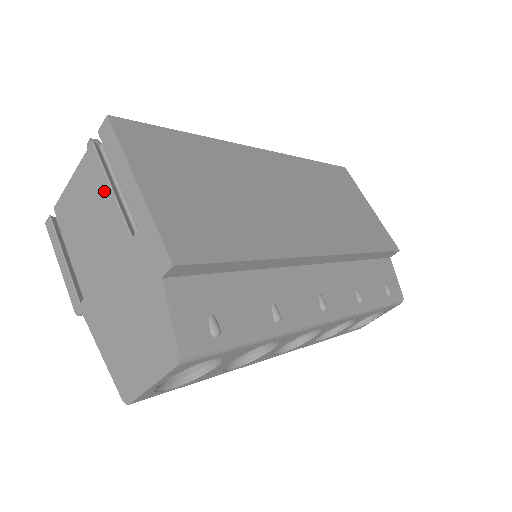
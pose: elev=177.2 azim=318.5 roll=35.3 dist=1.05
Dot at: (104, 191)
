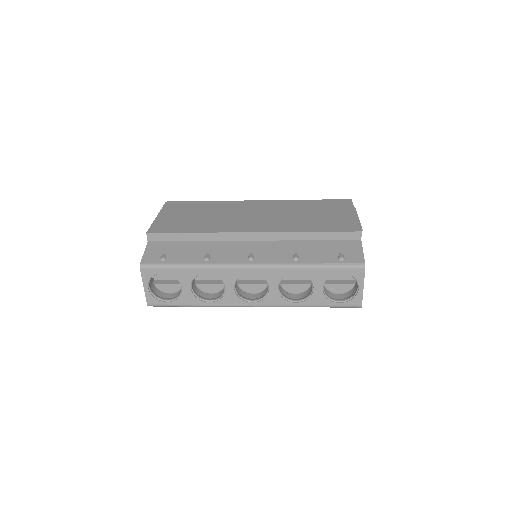
Dot at: occluded
